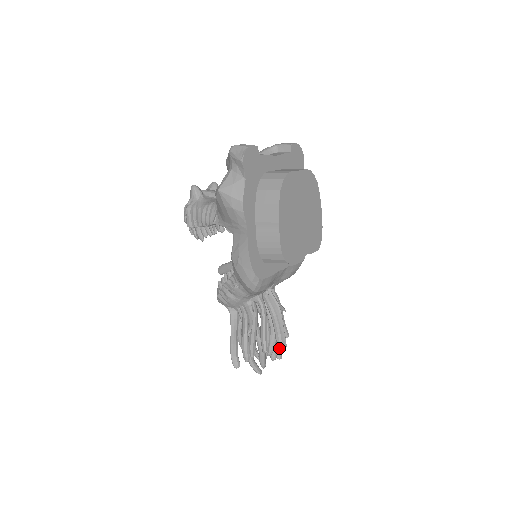
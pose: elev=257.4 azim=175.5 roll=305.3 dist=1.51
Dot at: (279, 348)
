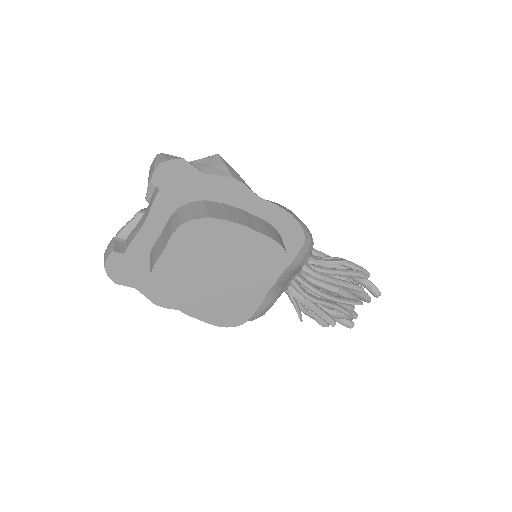
Dot at: (348, 316)
